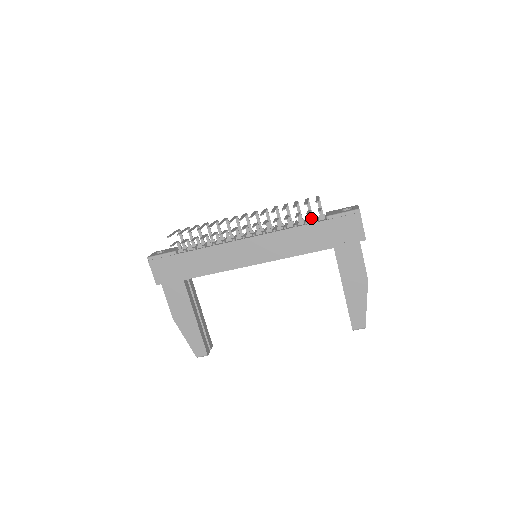
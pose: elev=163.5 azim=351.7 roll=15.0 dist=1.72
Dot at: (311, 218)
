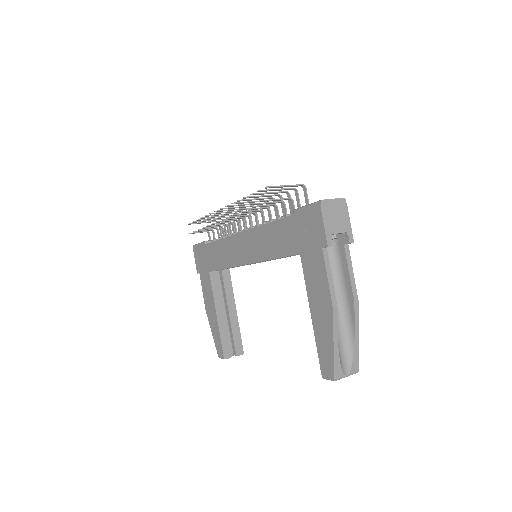
Dot at: (285, 212)
